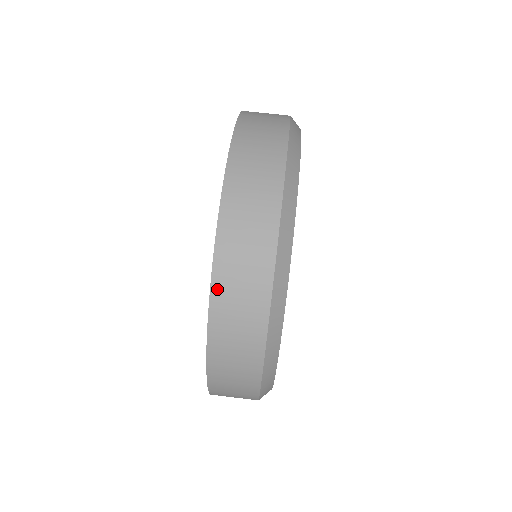
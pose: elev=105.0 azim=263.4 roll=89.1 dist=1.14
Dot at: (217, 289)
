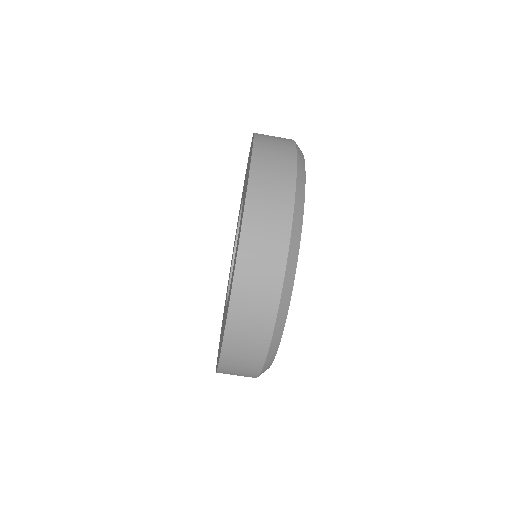
Dot at: (225, 356)
